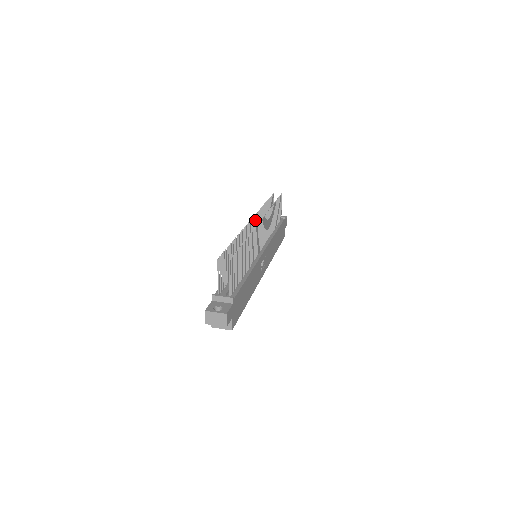
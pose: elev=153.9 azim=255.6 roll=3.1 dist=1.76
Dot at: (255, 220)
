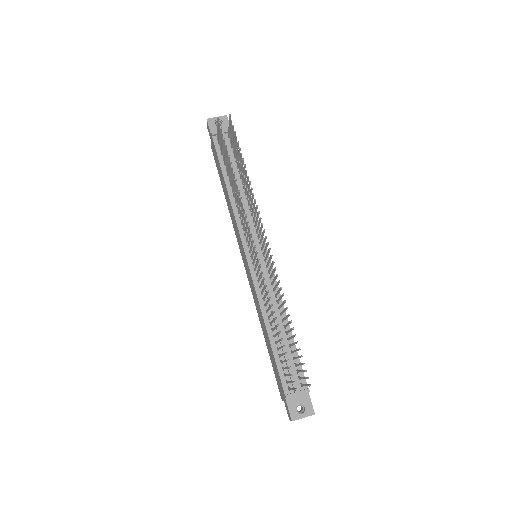
Dot at: (249, 229)
